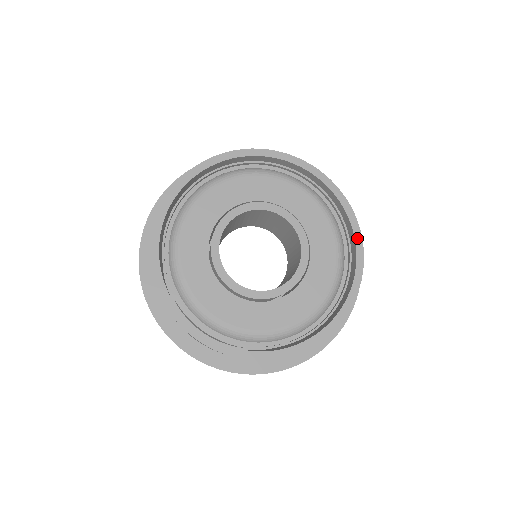
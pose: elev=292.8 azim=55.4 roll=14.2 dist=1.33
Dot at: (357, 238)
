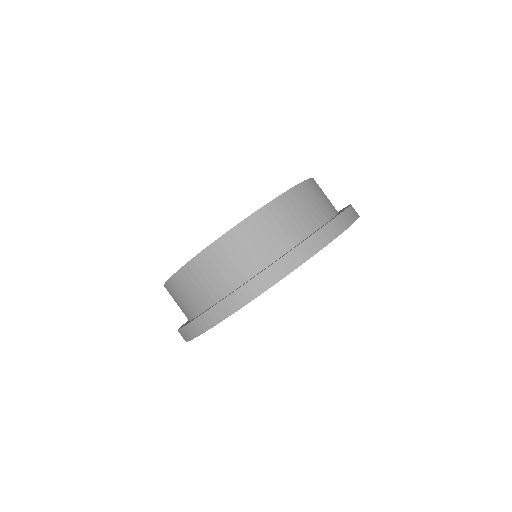
Dot at: occluded
